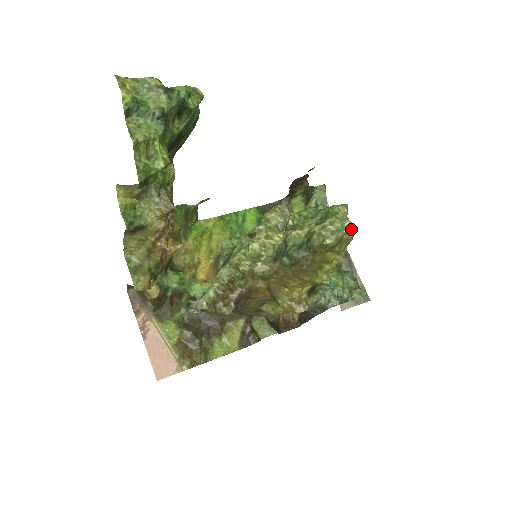
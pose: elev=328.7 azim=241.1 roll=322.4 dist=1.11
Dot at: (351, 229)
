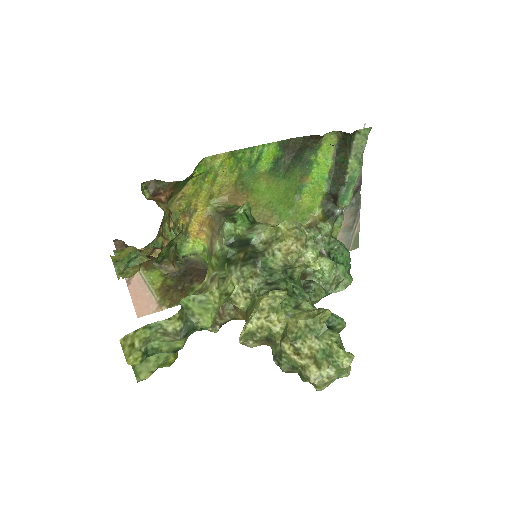
Dot at: (345, 376)
